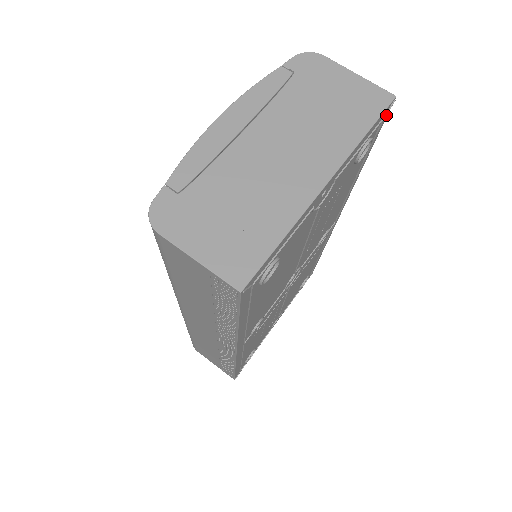
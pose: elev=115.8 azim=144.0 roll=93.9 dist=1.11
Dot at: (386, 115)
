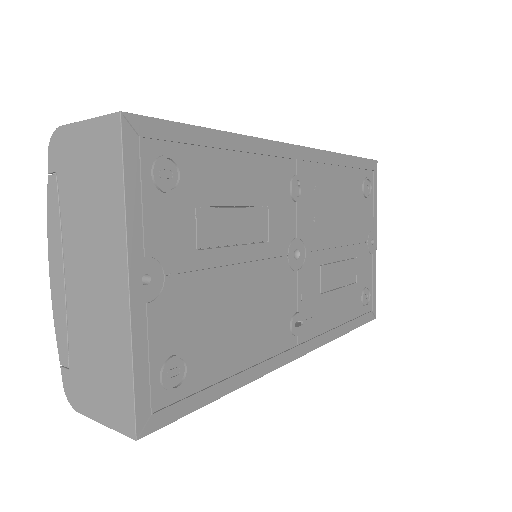
Dot at: (145, 123)
